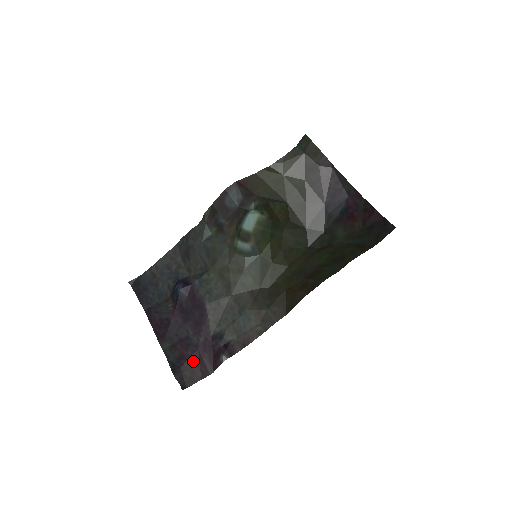
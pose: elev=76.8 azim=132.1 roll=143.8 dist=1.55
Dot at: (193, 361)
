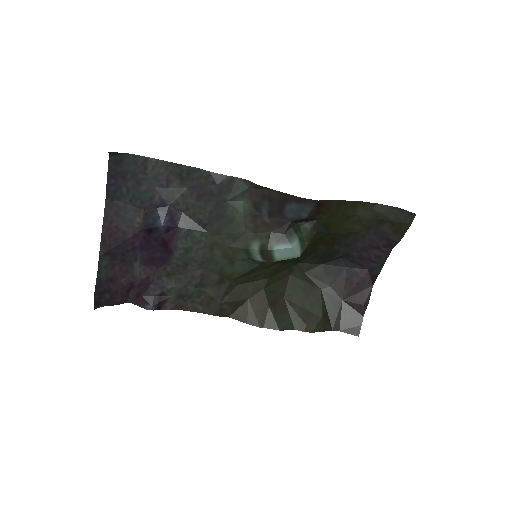
Dot at: (121, 289)
